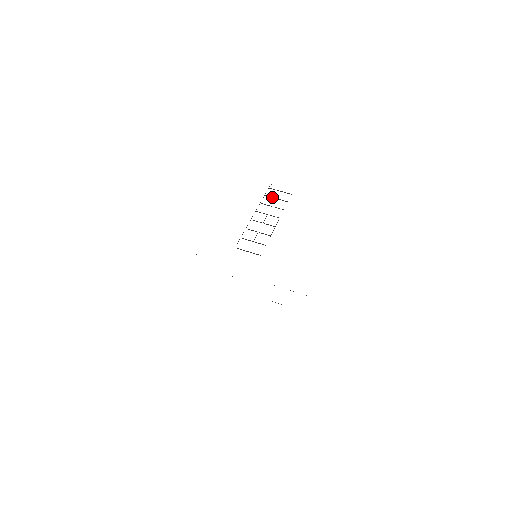
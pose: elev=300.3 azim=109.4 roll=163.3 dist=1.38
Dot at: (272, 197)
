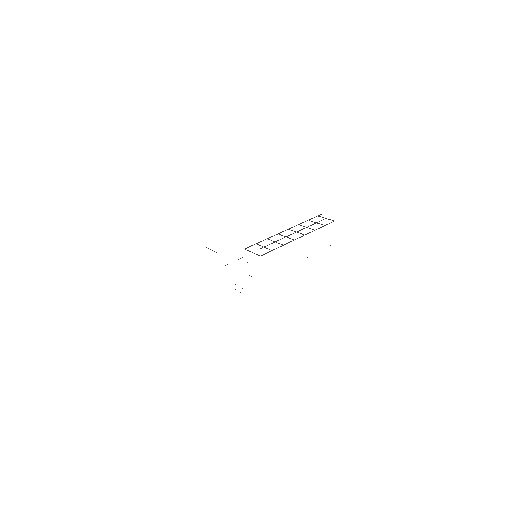
Dot at: occluded
